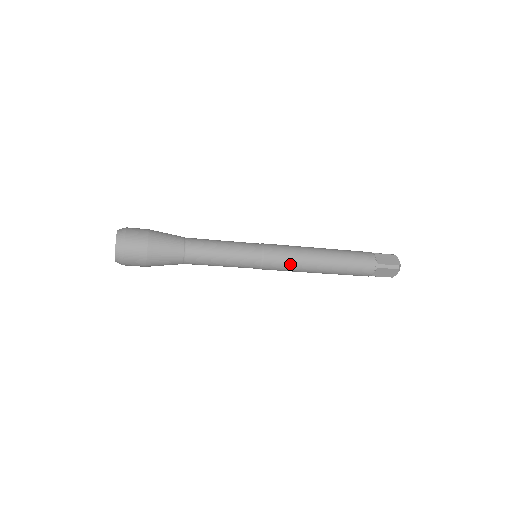
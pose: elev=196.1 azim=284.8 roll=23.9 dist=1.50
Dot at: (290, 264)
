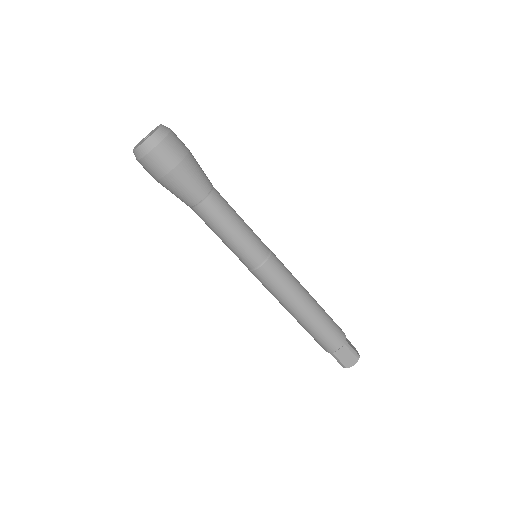
Dot at: (285, 282)
